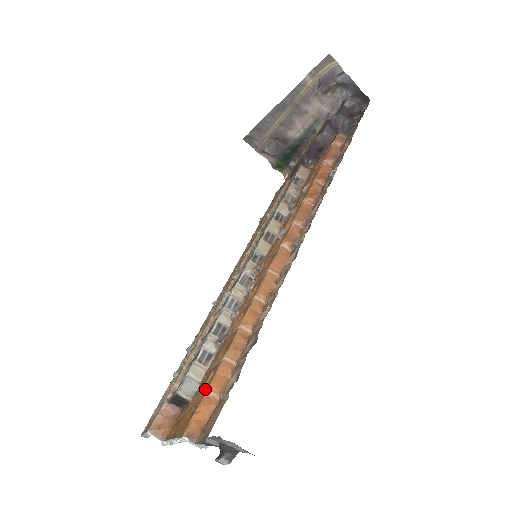
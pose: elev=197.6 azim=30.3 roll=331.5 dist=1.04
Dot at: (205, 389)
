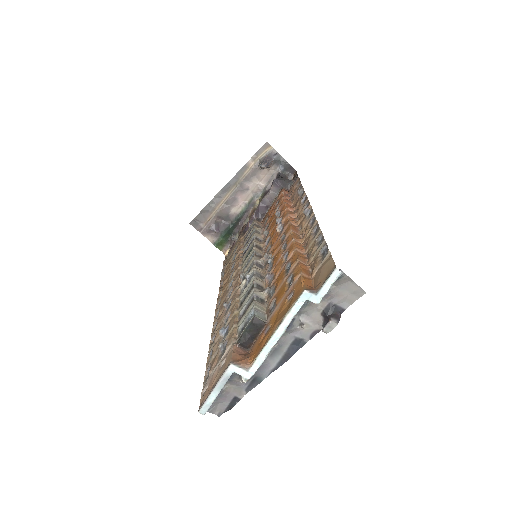
Dot at: (297, 275)
